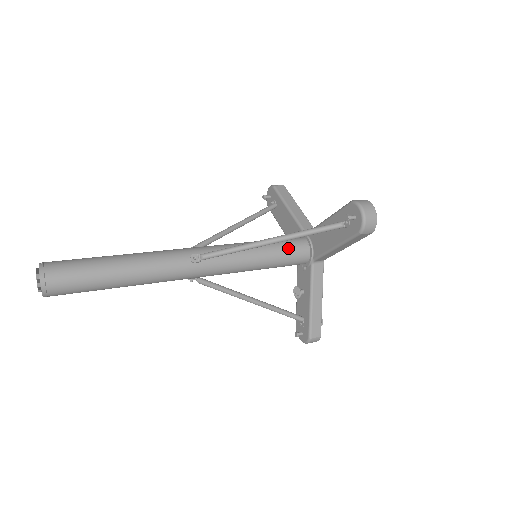
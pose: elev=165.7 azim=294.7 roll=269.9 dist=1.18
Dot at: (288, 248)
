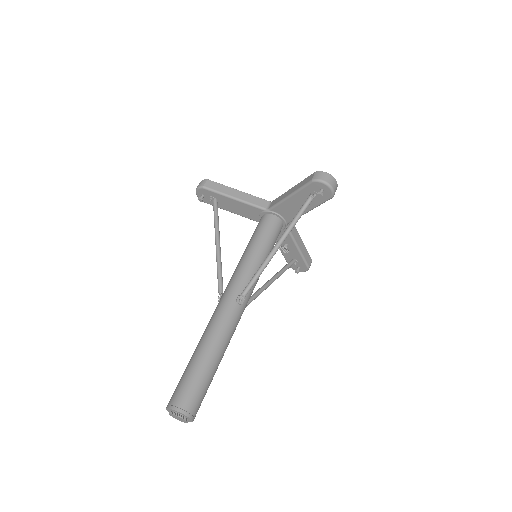
Dot at: (271, 233)
